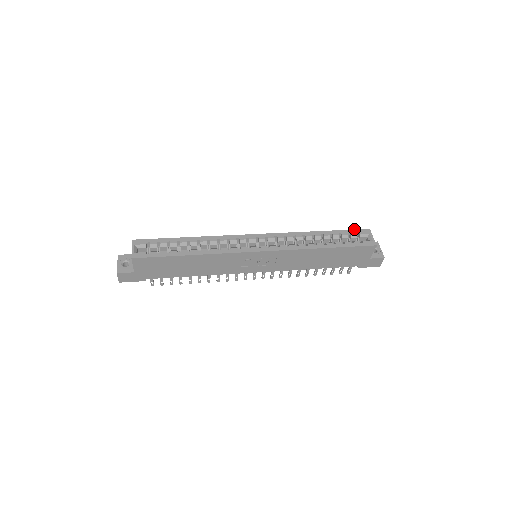
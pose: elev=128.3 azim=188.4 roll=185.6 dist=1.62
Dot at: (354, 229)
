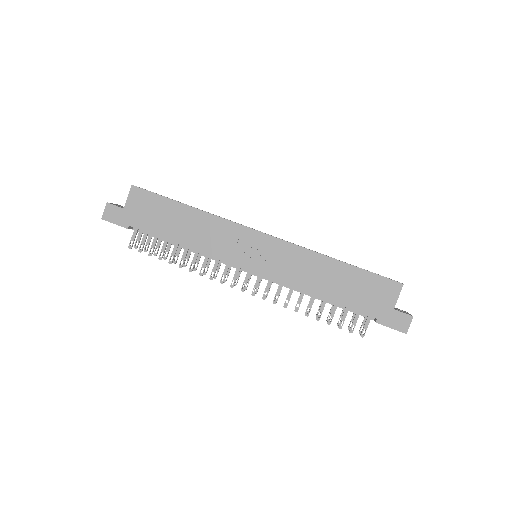
Dot at: (378, 274)
